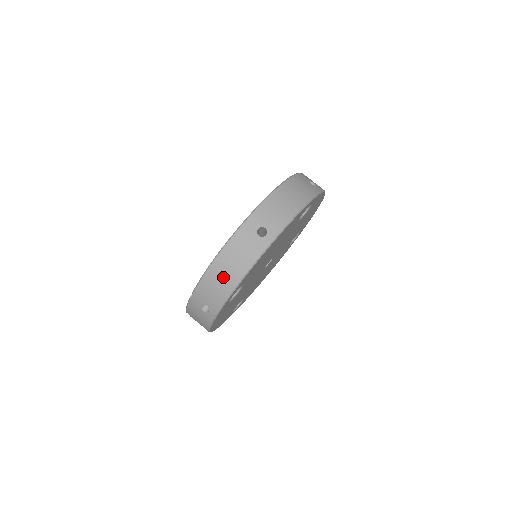
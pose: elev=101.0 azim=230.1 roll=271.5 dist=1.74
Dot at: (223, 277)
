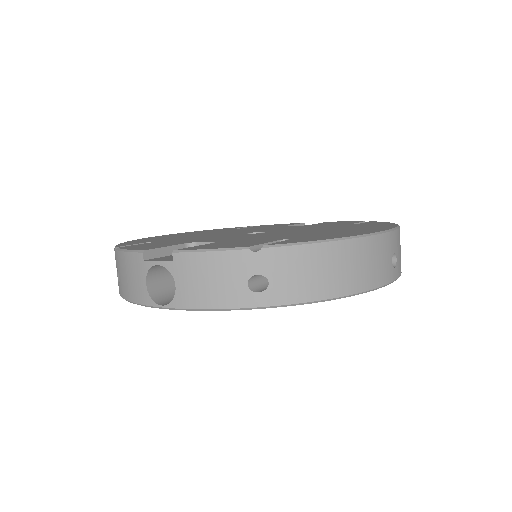
Dot at: (338, 270)
